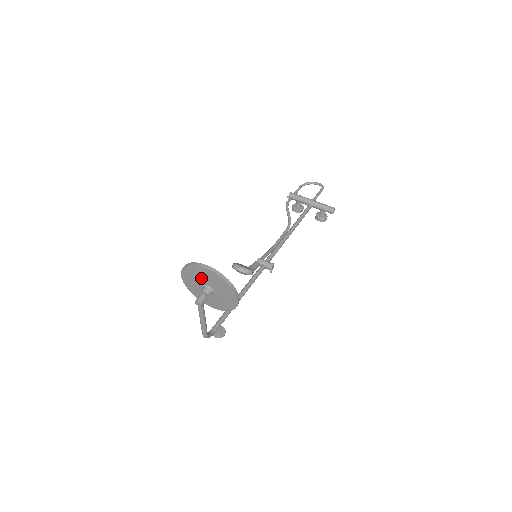
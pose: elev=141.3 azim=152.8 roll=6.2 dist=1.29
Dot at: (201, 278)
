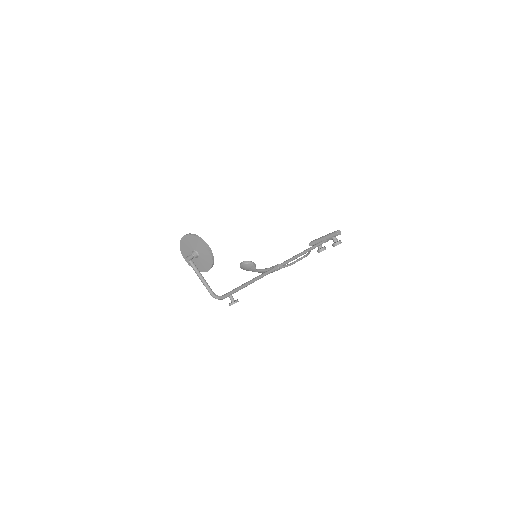
Dot at: (188, 248)
